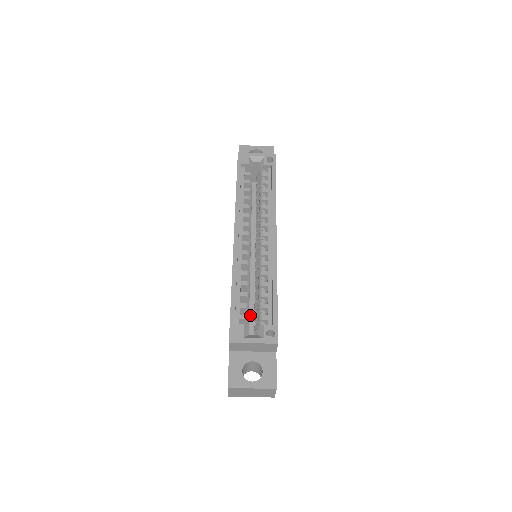
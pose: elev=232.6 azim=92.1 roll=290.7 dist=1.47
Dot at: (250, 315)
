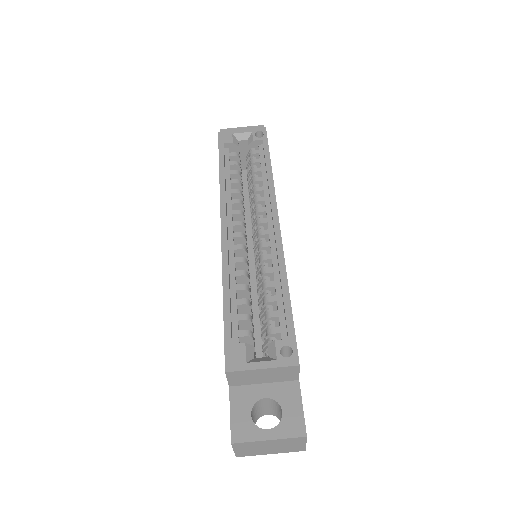
Dot at: (256, 334)
